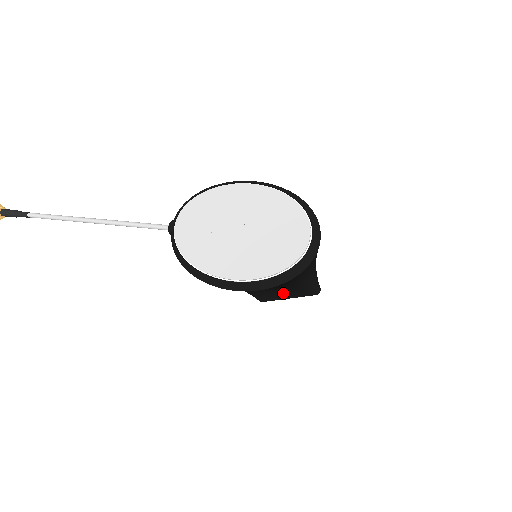
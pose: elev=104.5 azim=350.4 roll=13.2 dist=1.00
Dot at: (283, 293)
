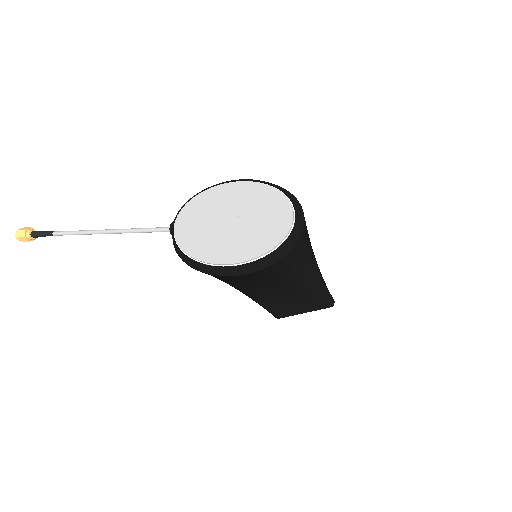
Dot at: (295, 304)
